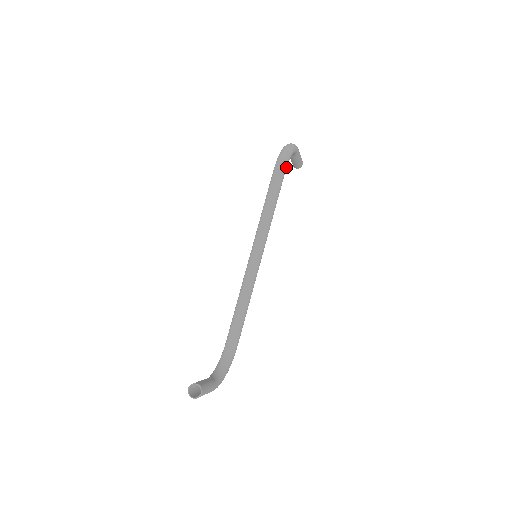
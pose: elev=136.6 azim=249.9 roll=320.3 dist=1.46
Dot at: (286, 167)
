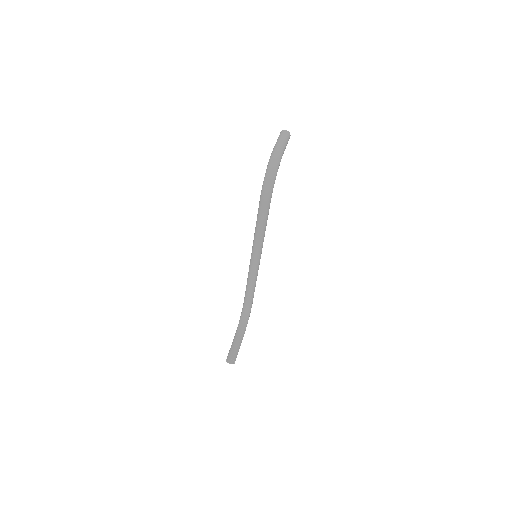
Dot at: (271, 195)
